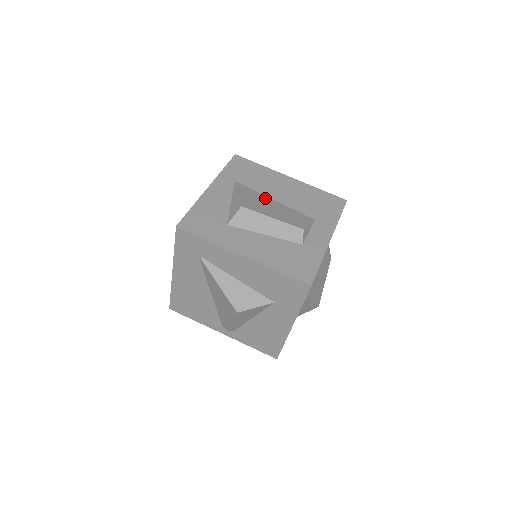
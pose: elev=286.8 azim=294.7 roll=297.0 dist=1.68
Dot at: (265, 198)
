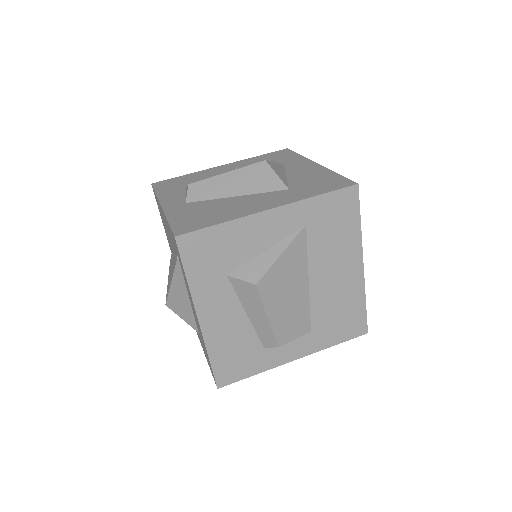
Dot at: (302, 275)
